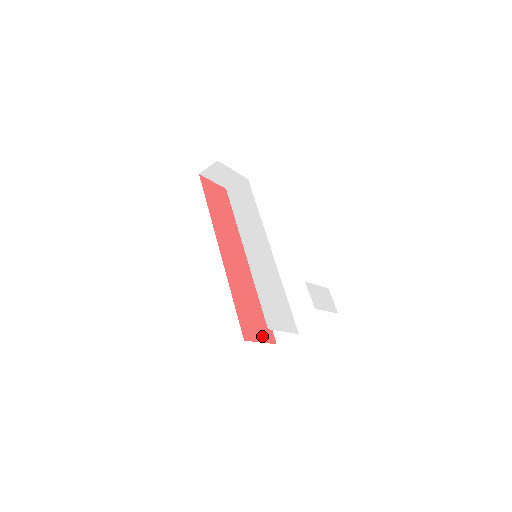
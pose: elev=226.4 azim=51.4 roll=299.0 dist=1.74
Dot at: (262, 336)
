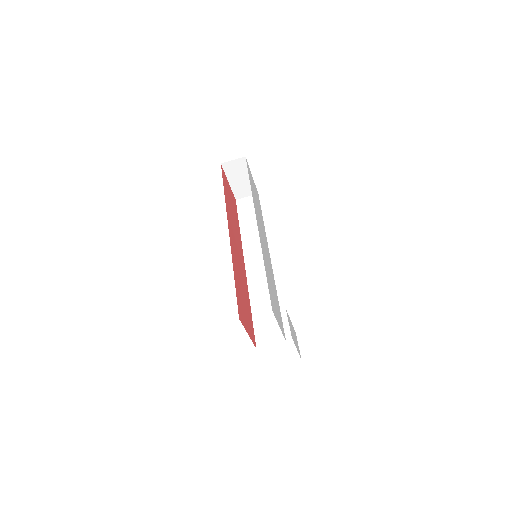
Dot at: (249, 330)
